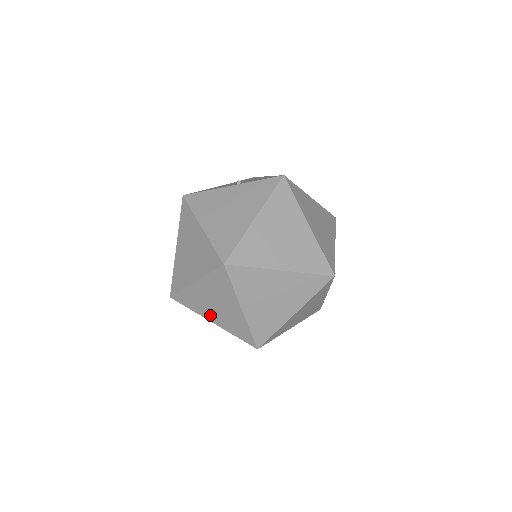
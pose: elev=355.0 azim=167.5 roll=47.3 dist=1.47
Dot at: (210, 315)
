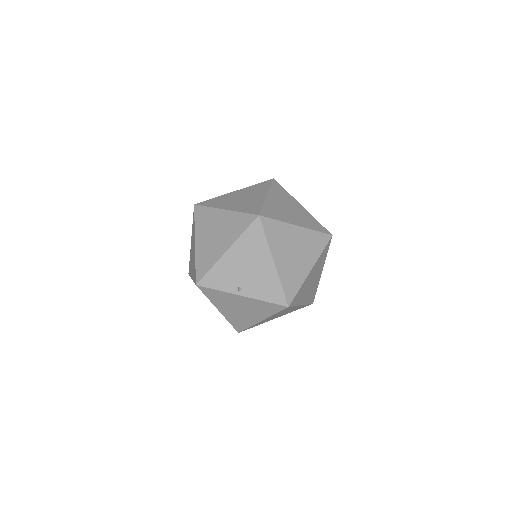
Dot at: (240, 287)
